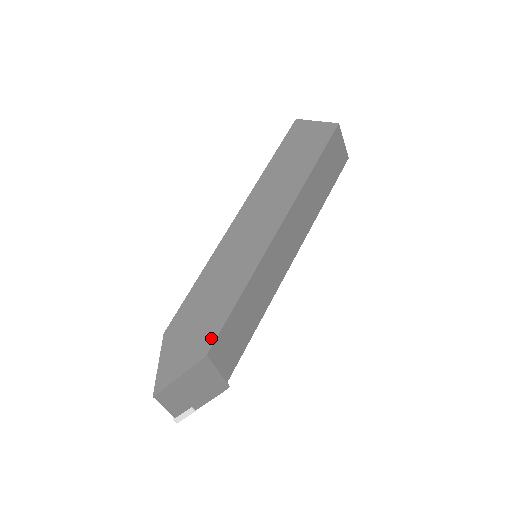
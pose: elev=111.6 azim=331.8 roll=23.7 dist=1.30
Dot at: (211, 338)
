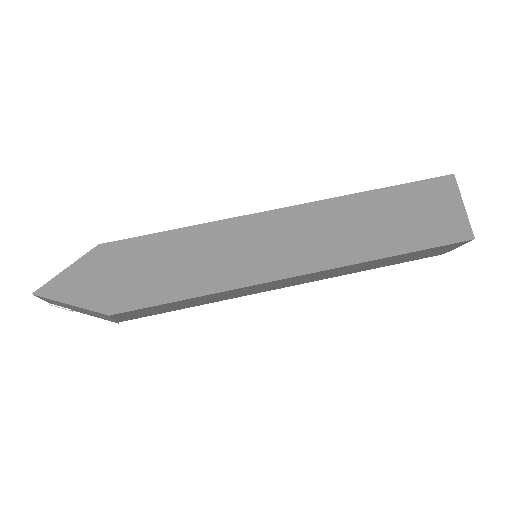
Dot at: (128, 305)
